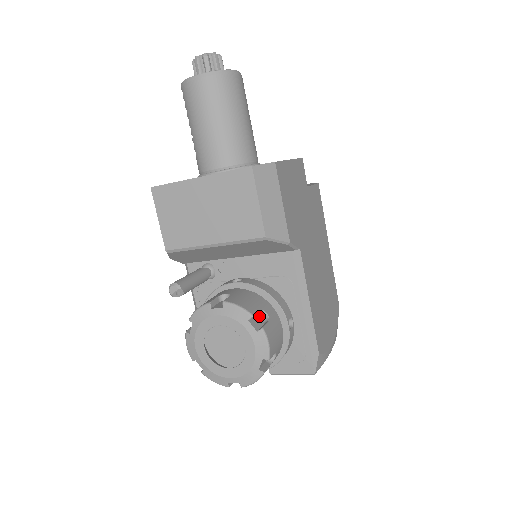
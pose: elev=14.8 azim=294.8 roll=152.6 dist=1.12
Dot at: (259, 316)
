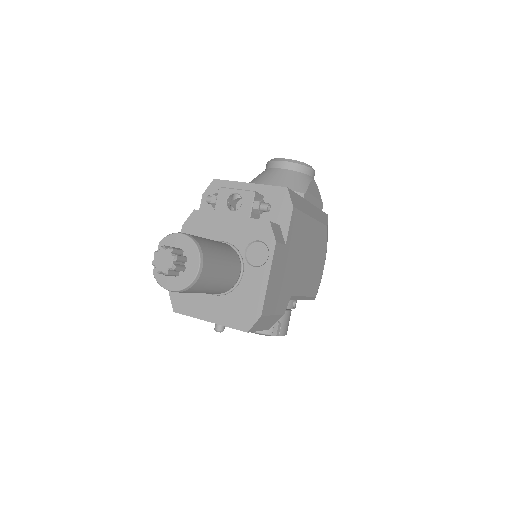
Dot at: occluded
